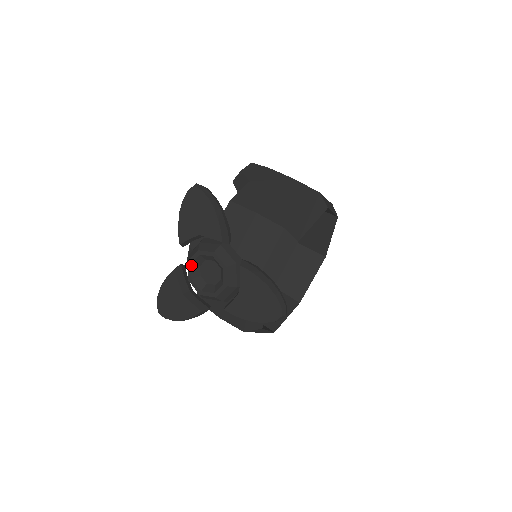
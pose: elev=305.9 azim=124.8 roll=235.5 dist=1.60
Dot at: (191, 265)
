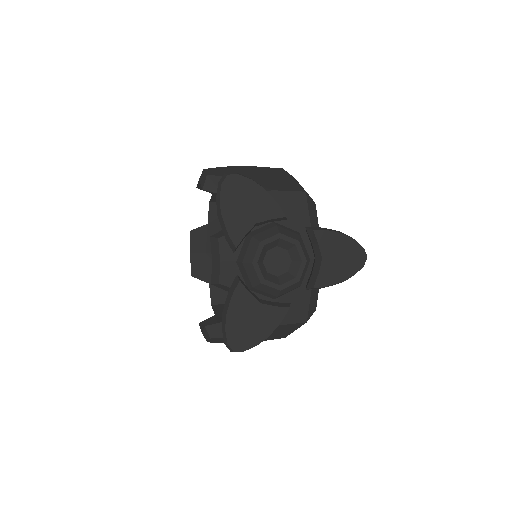
Dot at: (258, 264)
